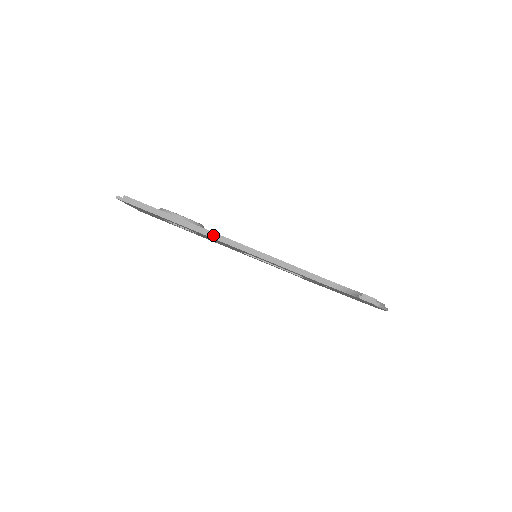
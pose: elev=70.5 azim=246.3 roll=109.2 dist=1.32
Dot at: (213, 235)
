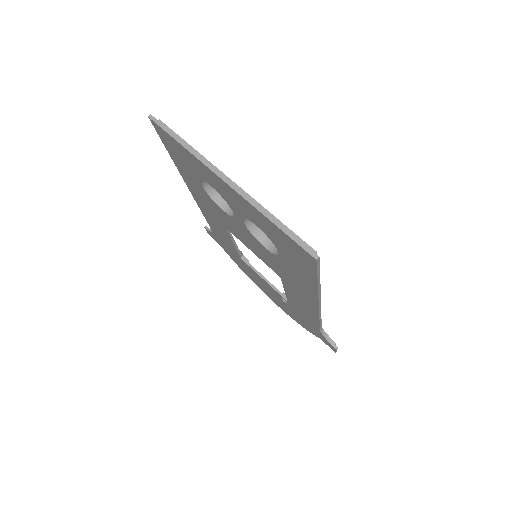
Dot at: occluded
